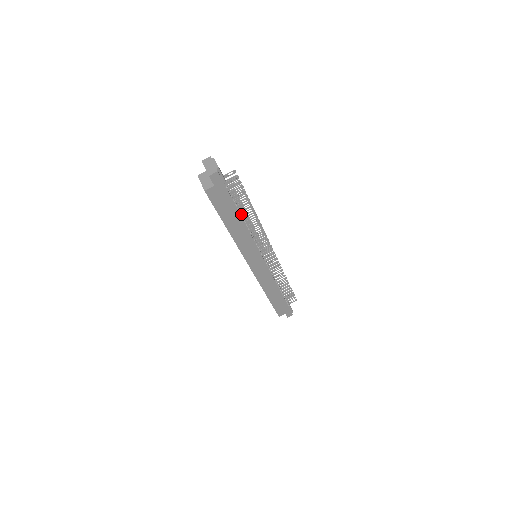
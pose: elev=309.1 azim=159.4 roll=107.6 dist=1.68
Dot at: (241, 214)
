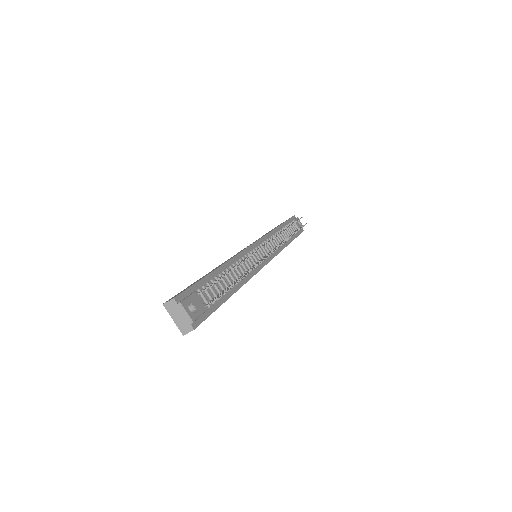
Dot at: (233, 287)
